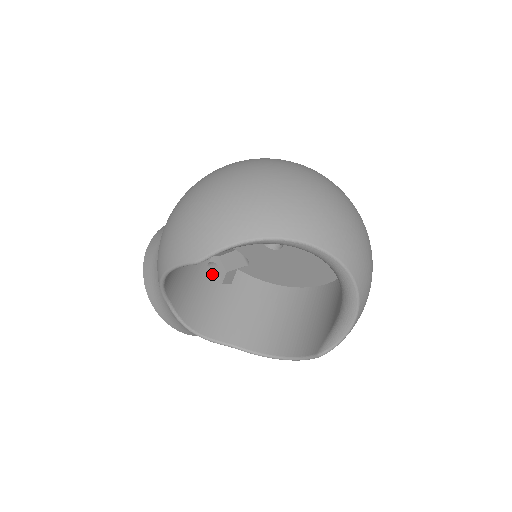
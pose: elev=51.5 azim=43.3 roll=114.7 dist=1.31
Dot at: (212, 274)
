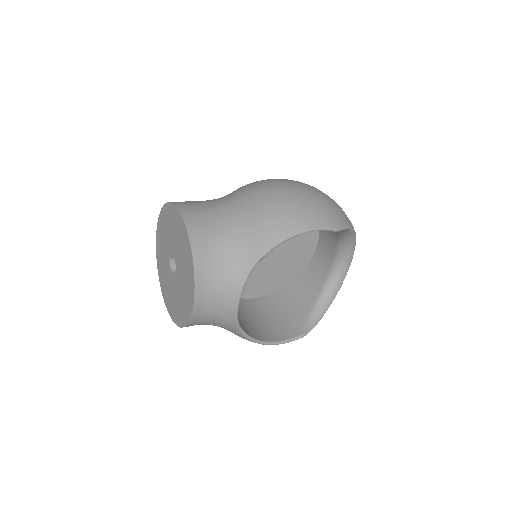
Dot at: occluded
